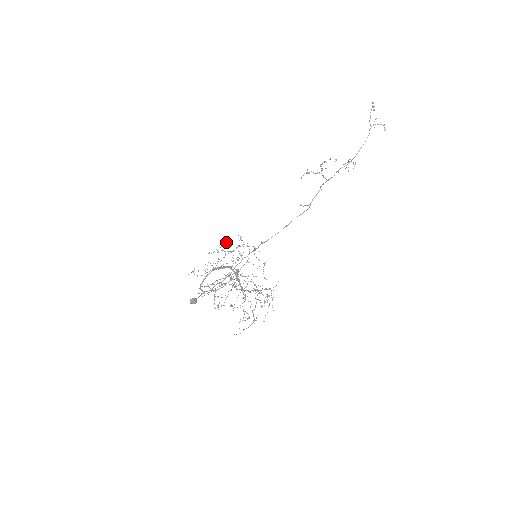
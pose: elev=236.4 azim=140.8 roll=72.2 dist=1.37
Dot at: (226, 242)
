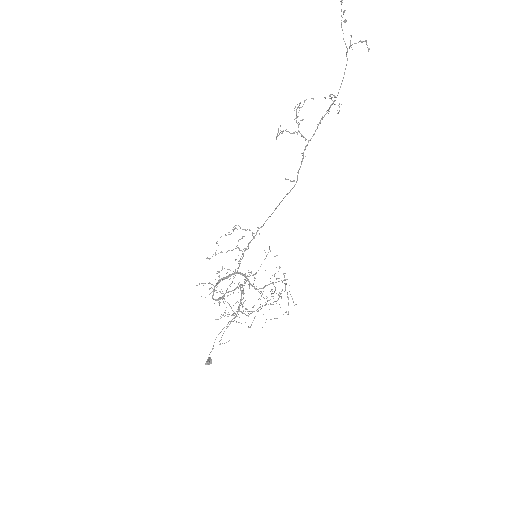
Dot at: (220, 237)
